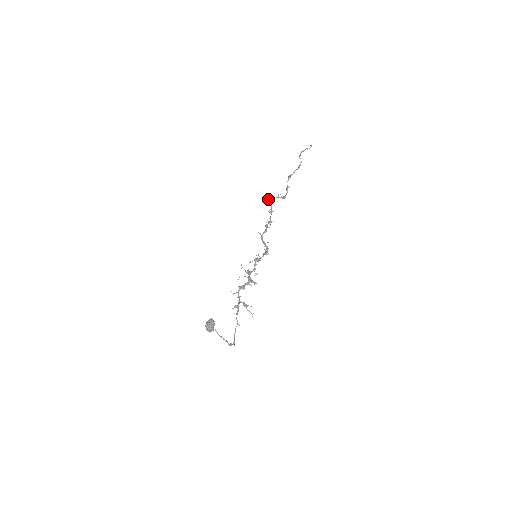
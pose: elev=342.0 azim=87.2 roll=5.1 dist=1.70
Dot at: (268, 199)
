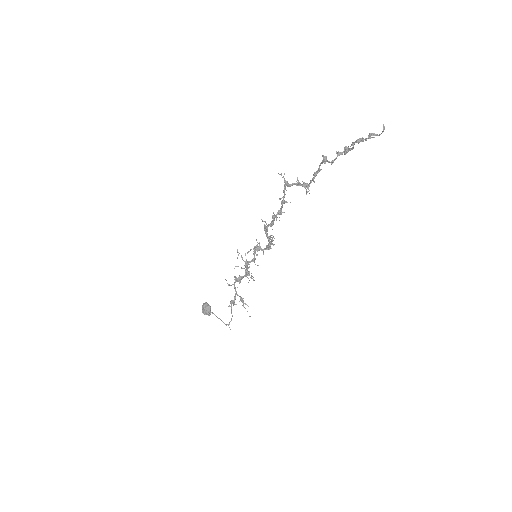
Dot at: (281, 174)
